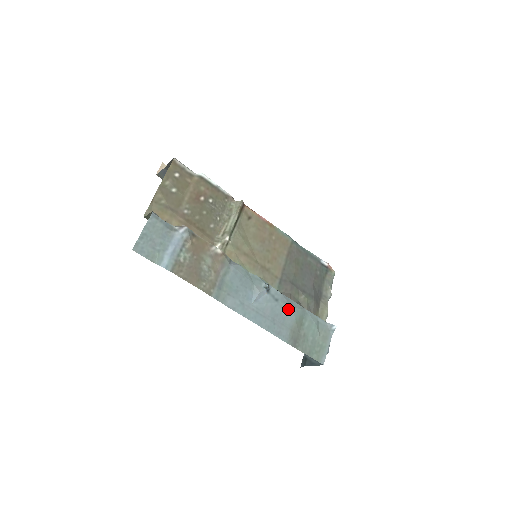
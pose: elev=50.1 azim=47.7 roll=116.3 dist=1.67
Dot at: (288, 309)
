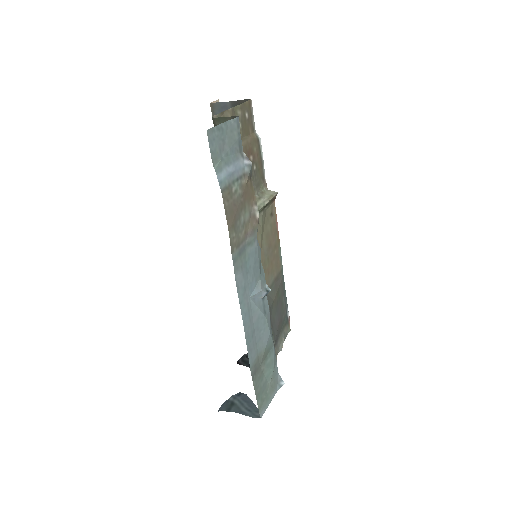
Dot at: (267, 331)
